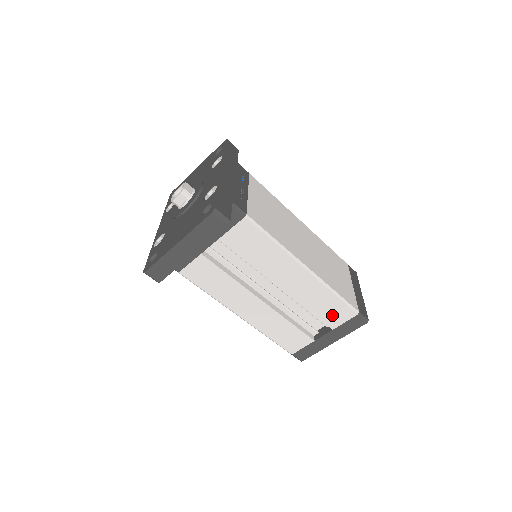
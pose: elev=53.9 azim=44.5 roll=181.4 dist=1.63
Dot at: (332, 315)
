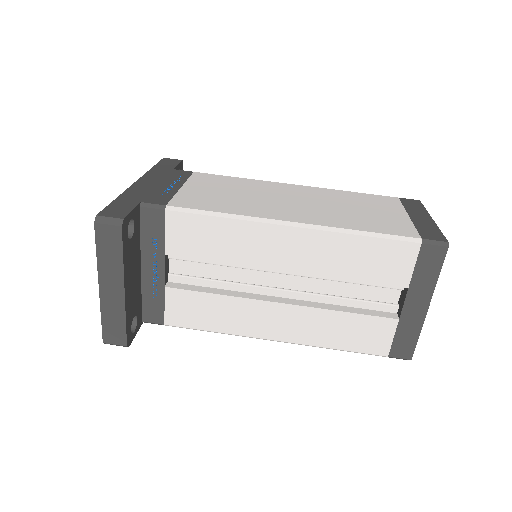
Dot at: (386, 267)
